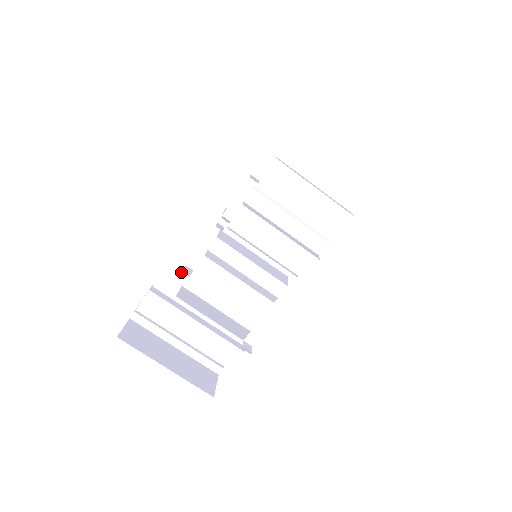
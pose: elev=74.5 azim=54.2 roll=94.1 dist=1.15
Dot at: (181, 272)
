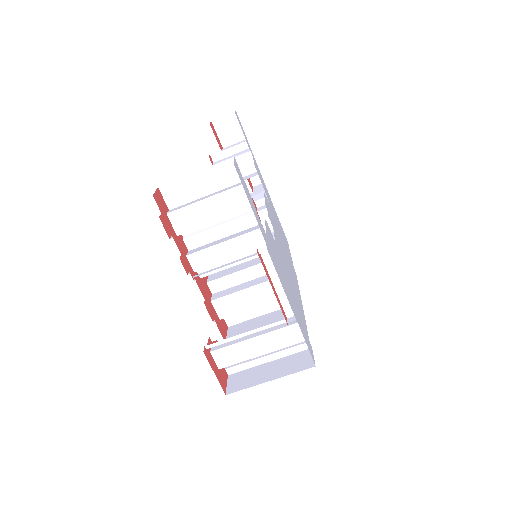
Dot at: occluded
